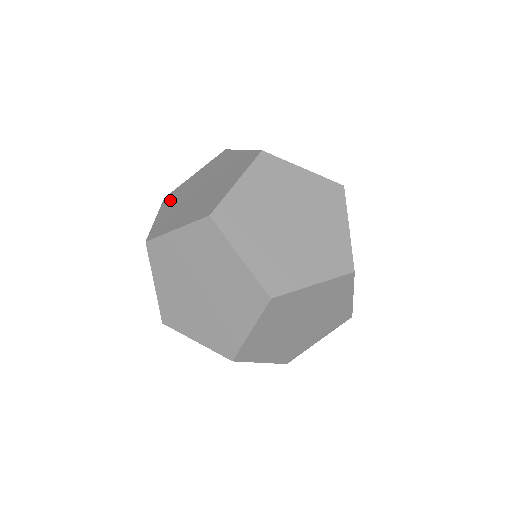
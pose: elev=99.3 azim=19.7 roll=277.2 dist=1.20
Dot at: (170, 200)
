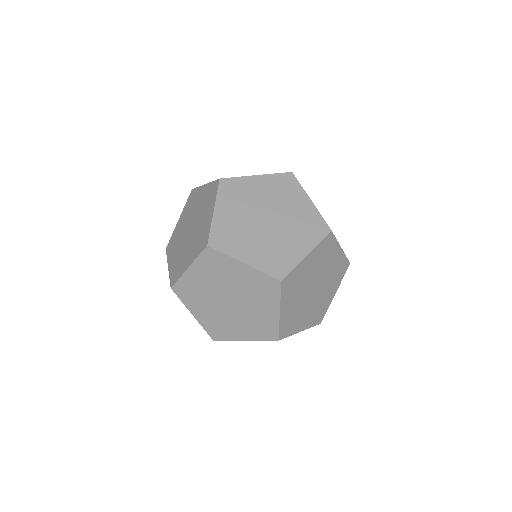
Dot at: occluded
